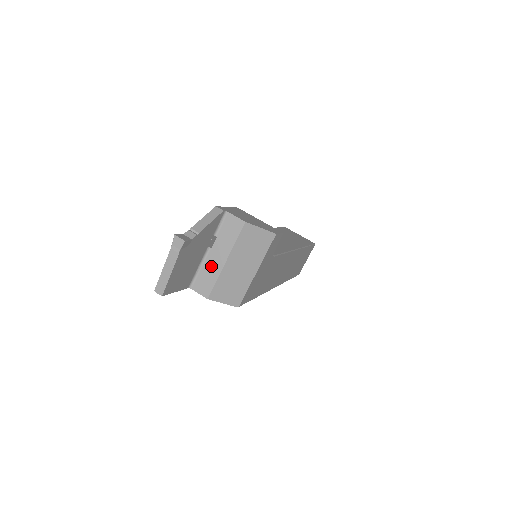
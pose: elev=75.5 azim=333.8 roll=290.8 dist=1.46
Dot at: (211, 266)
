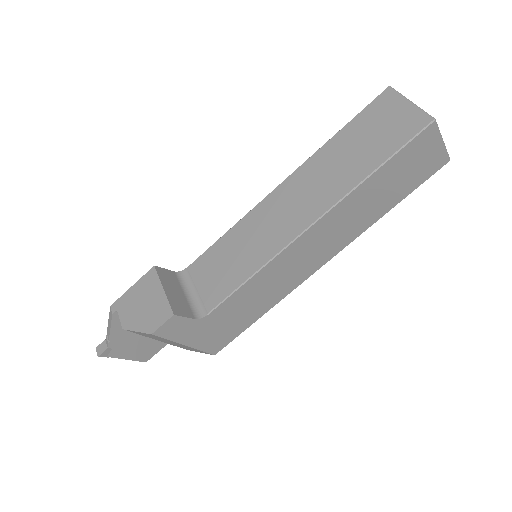
Dot at: occluded
